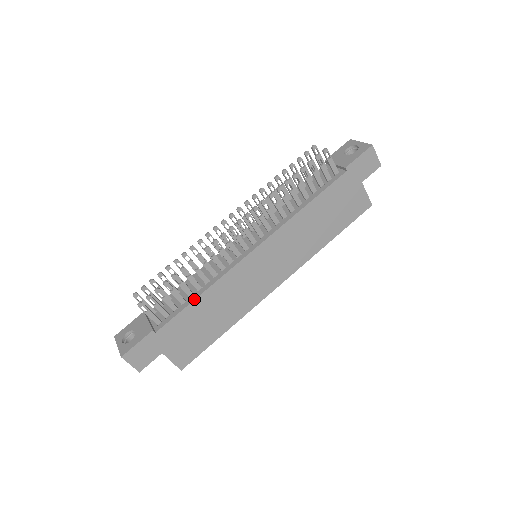
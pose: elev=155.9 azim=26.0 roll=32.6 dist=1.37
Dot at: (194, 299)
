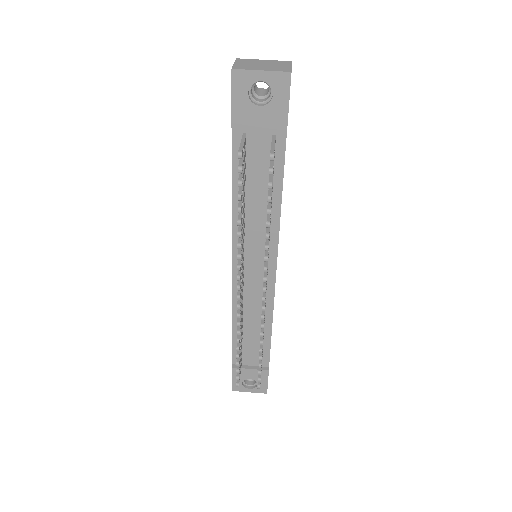
Dot at: (271, 335)
